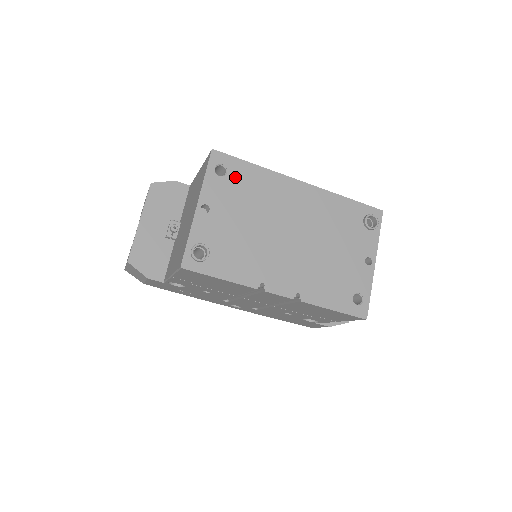
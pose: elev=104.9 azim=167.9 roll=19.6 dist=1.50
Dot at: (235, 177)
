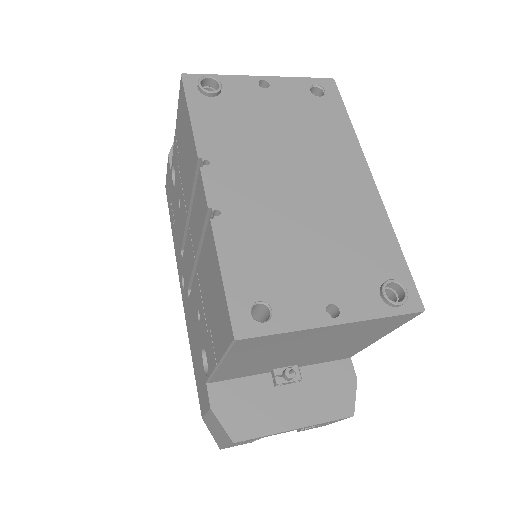
Dot at: (321, 105)
